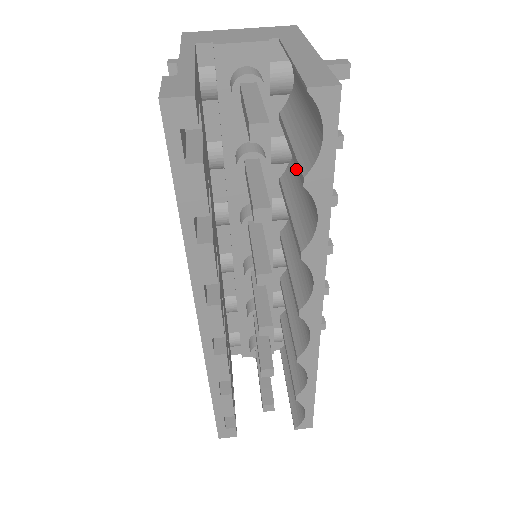
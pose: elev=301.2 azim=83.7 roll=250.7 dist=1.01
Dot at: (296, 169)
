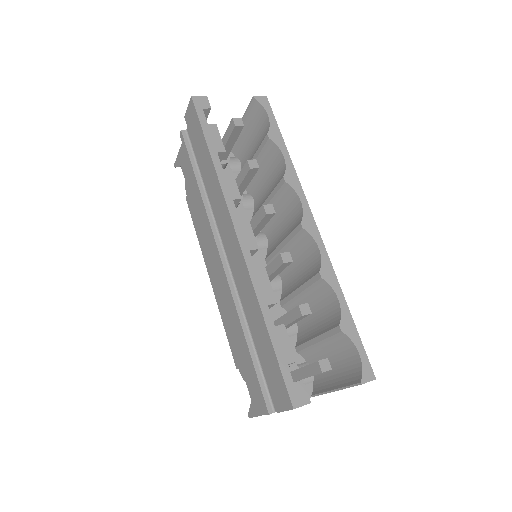
Dot at: (260, 194)
